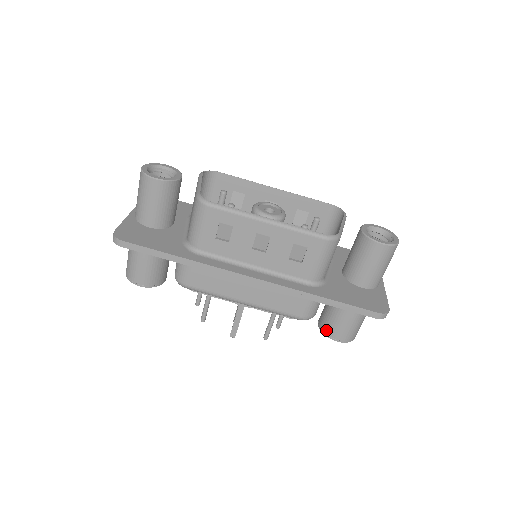
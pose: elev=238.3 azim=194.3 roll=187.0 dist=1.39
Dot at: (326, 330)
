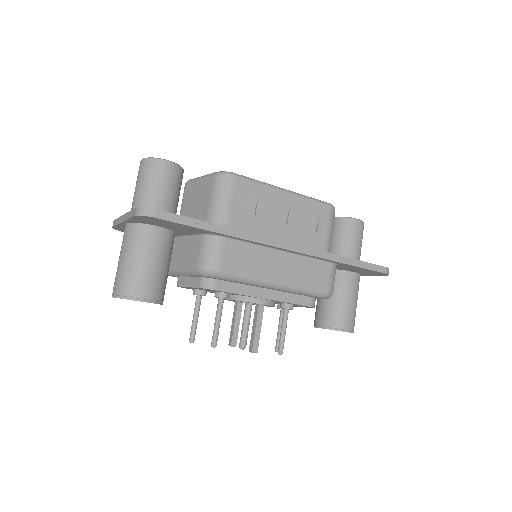
Dot at: (333, 324)
